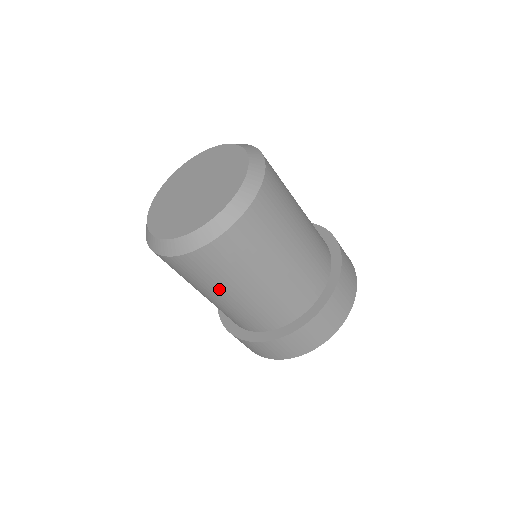
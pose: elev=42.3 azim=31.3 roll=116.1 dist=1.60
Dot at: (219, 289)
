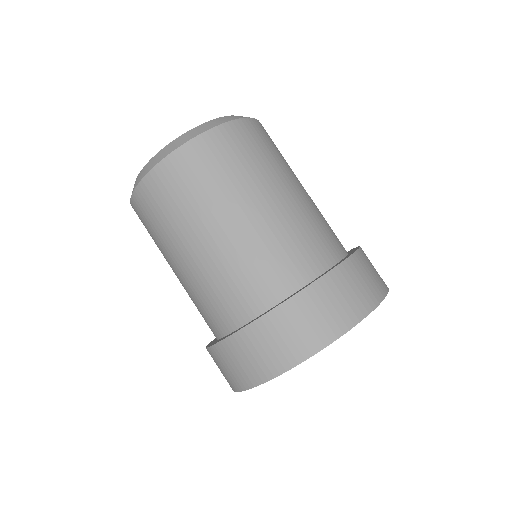
Dot at: (177, 240)
